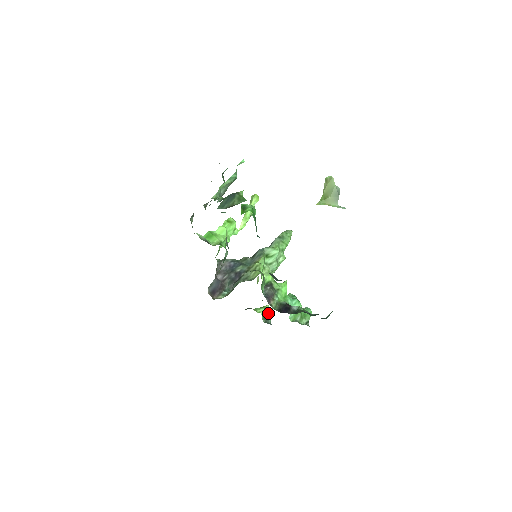
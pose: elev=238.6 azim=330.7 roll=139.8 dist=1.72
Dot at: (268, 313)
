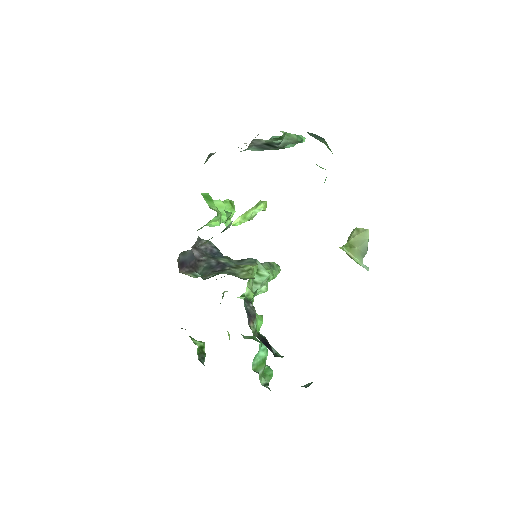
Dot at: (204, 351)
